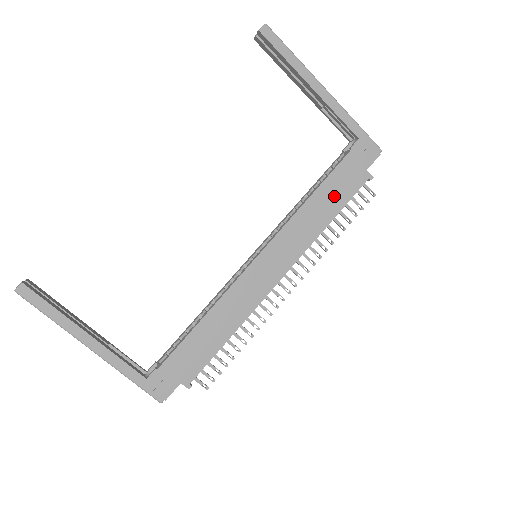
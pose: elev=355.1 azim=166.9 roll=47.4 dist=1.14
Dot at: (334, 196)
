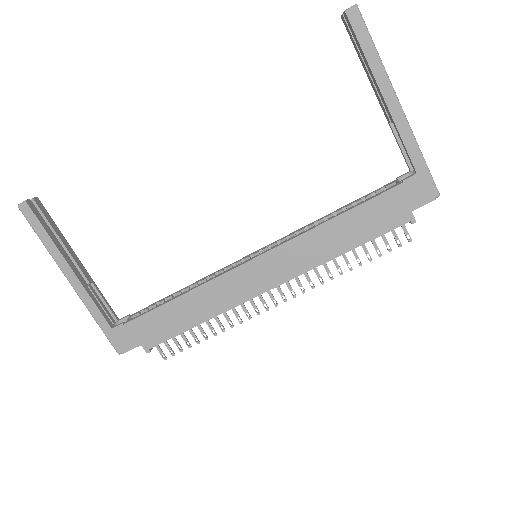
Dot at: (362, 226)
